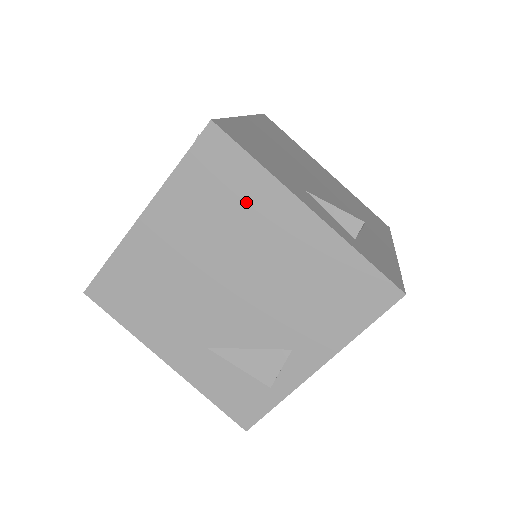
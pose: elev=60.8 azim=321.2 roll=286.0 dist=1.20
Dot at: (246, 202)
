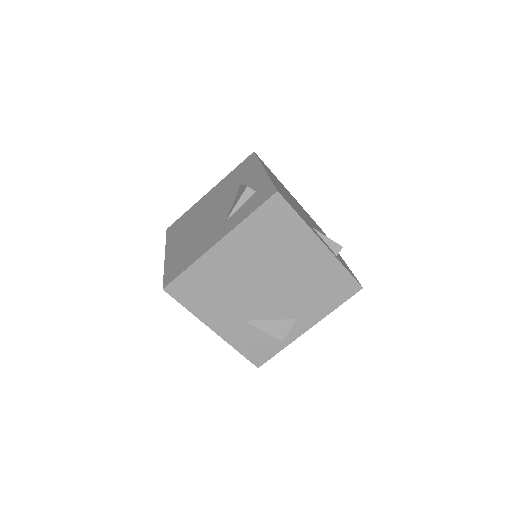
Dot at: (288, 238)
